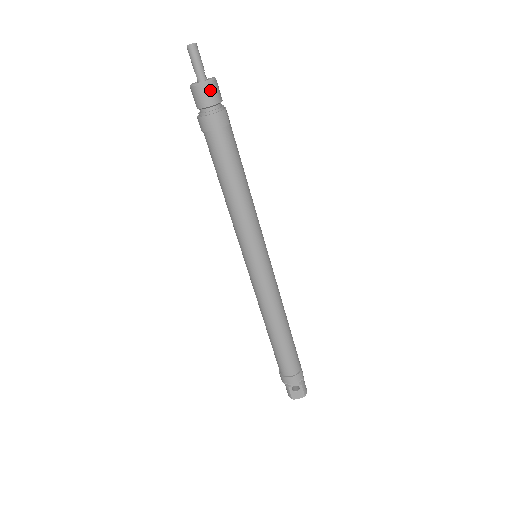
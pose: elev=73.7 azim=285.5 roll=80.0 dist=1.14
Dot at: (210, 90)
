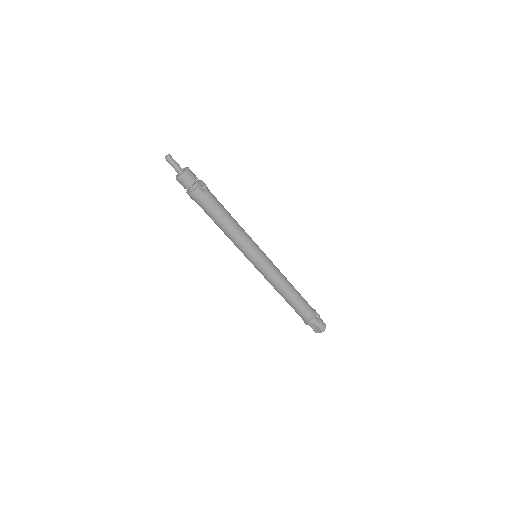
Dot at: (184, 180)
